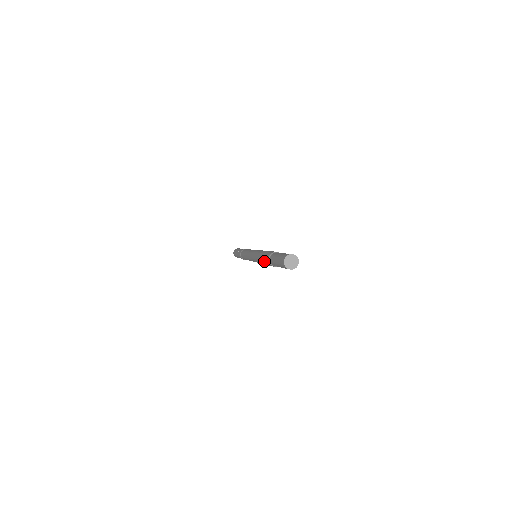
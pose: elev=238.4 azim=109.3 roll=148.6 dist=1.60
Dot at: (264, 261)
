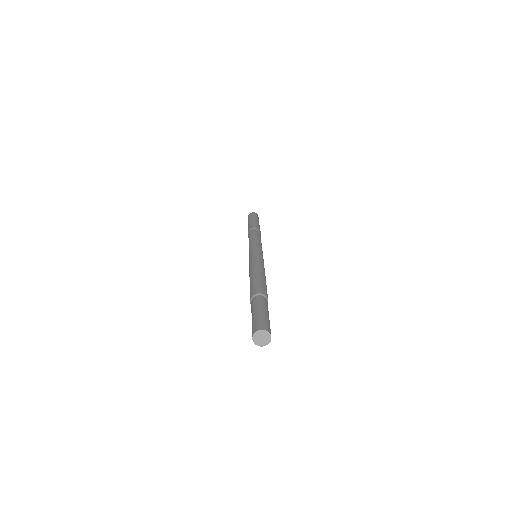
Dot at: occluded
